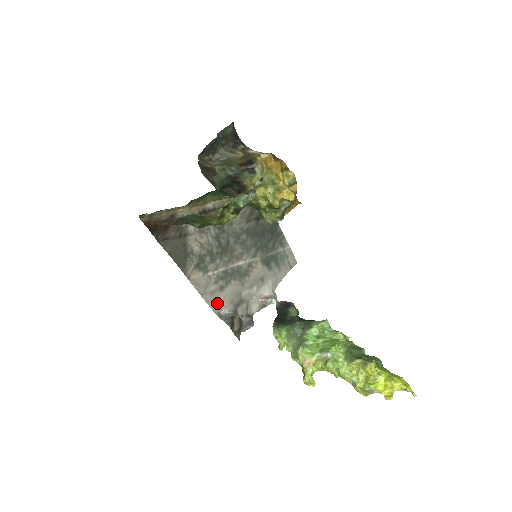
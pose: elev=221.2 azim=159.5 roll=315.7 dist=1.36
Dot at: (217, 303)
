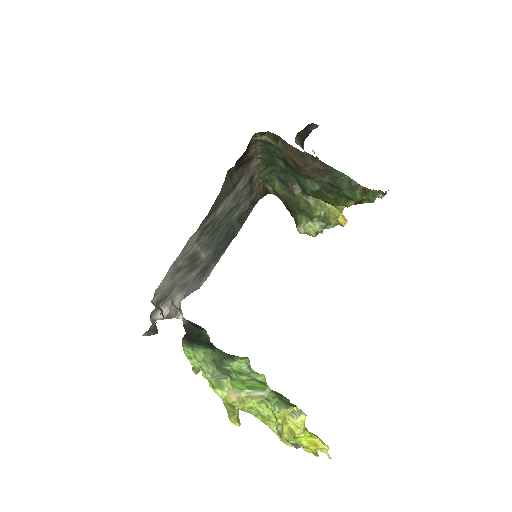
Dot at: (164, 284)
